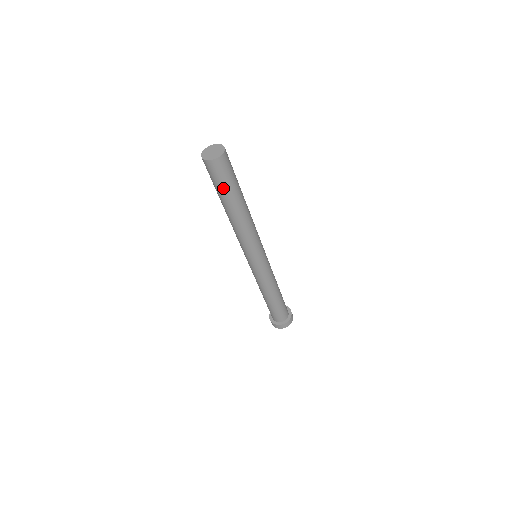
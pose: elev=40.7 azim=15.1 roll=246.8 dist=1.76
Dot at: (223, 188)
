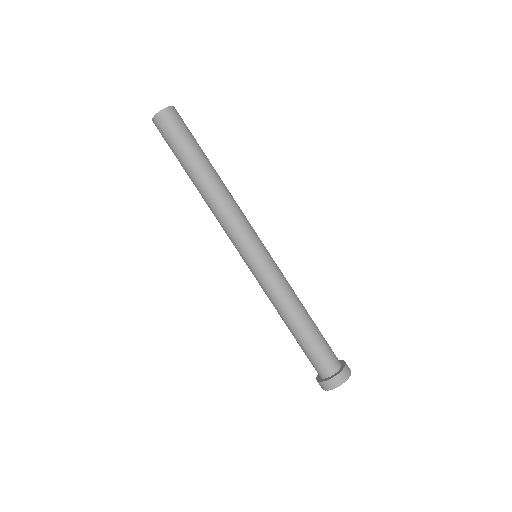
Dot at: (180, 146)
